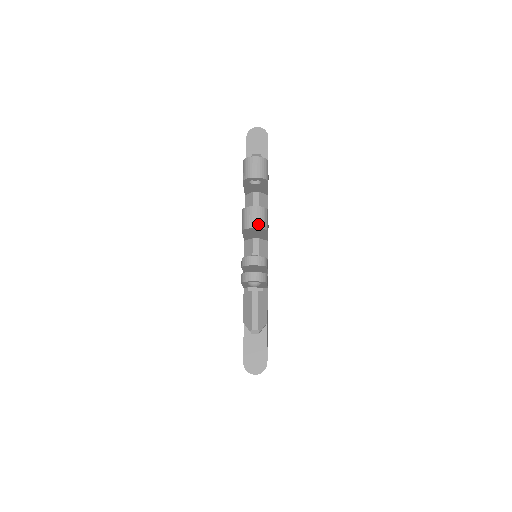
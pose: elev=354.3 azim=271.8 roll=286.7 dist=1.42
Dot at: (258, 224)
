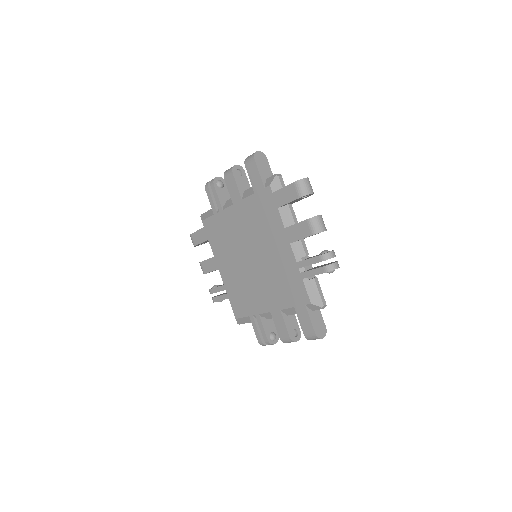
Dot at: (325, 228)
